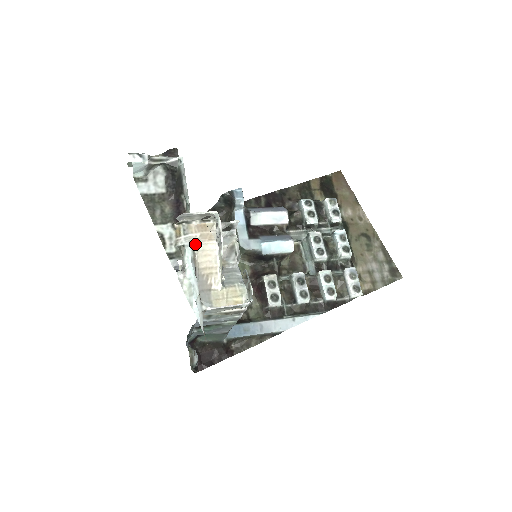
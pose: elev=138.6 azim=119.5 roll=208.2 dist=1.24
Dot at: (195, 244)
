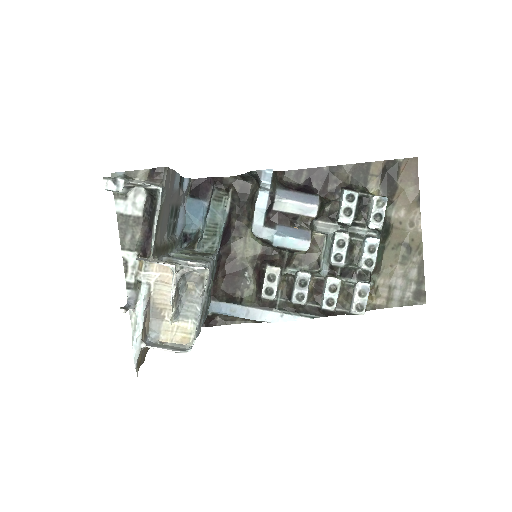
Dot at: (152, 283)
